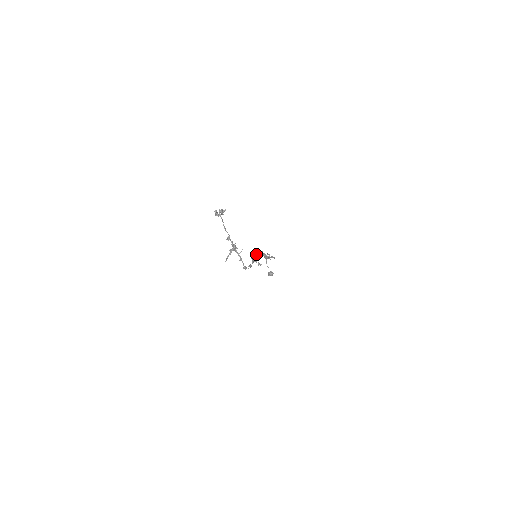
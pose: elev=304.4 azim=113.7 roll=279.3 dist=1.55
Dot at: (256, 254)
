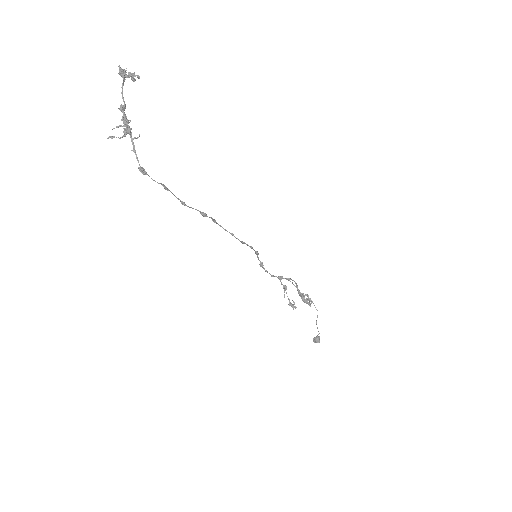
Dot at: (250, 246)
